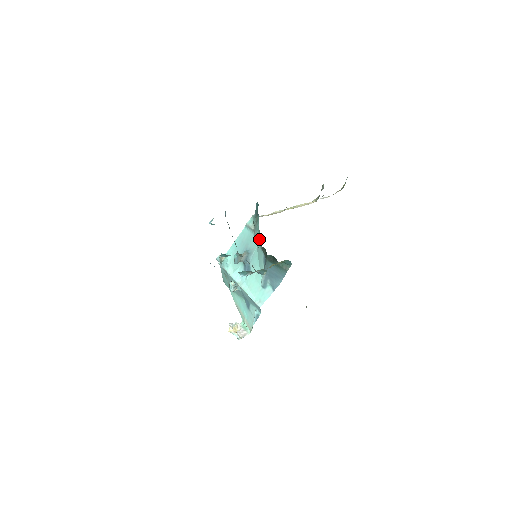
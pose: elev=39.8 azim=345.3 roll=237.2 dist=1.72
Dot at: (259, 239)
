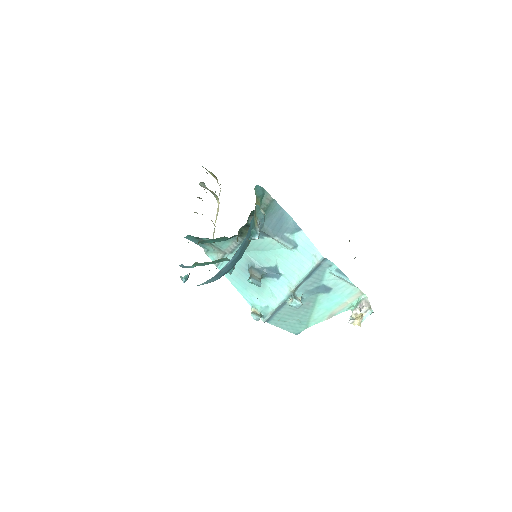
Dot at: (232, 243)
